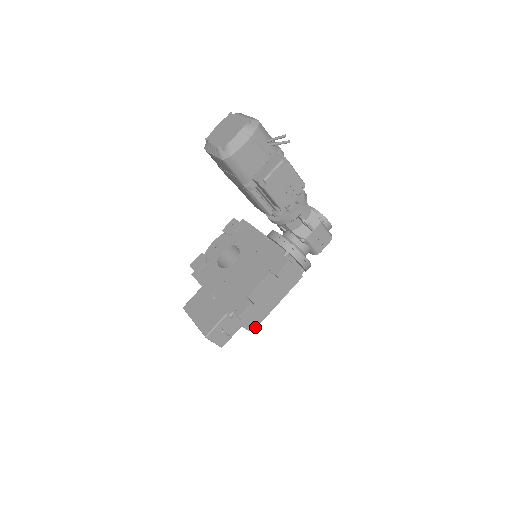
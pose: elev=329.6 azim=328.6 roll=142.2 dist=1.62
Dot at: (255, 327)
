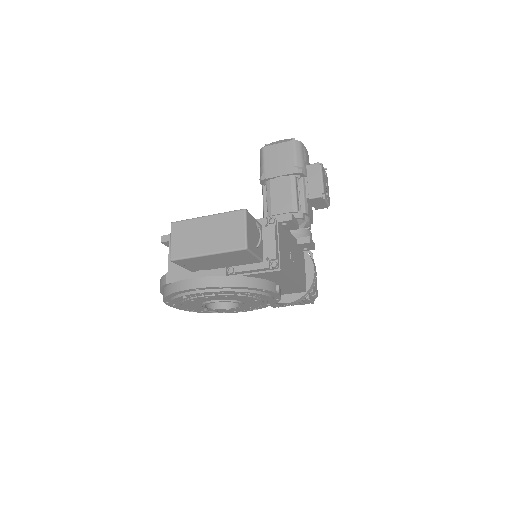
Dot at: (281, 268)
